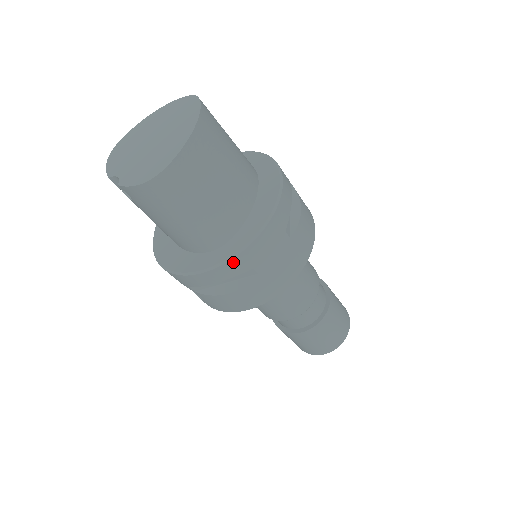
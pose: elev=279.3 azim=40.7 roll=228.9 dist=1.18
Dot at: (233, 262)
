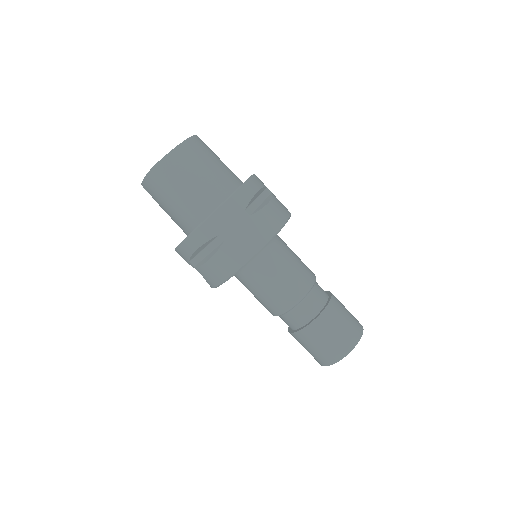
Dot at: (203, 228)
